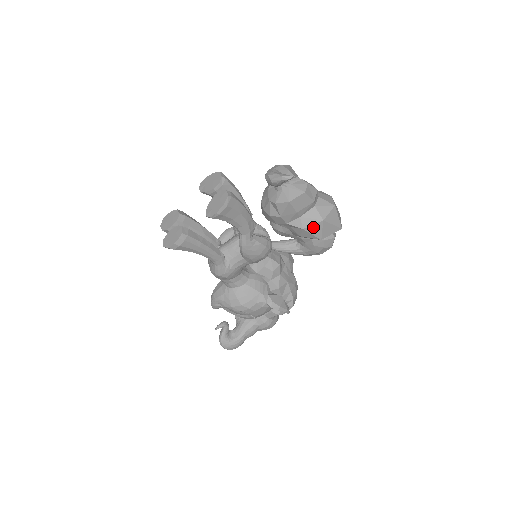
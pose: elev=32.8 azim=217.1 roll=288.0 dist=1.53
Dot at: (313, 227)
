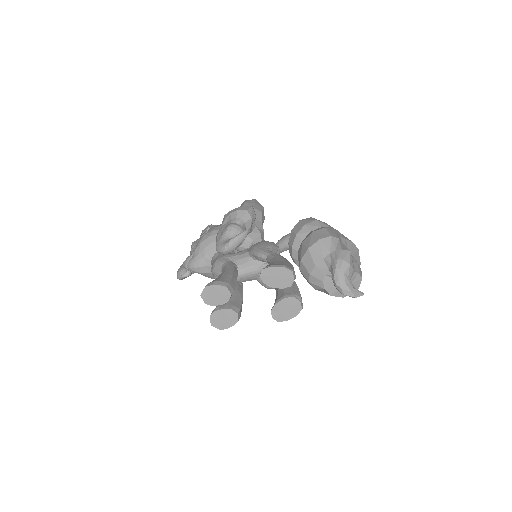
Dot at: occluded
